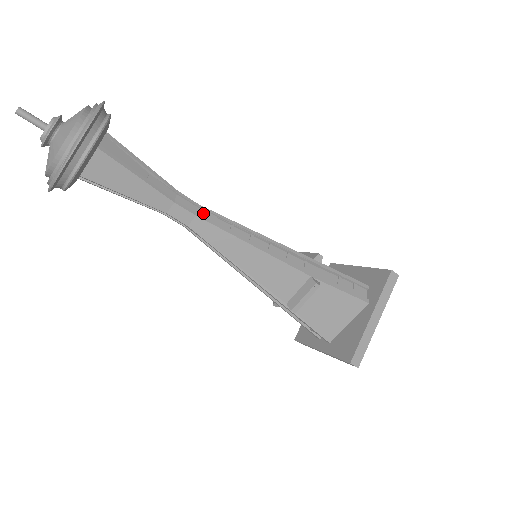
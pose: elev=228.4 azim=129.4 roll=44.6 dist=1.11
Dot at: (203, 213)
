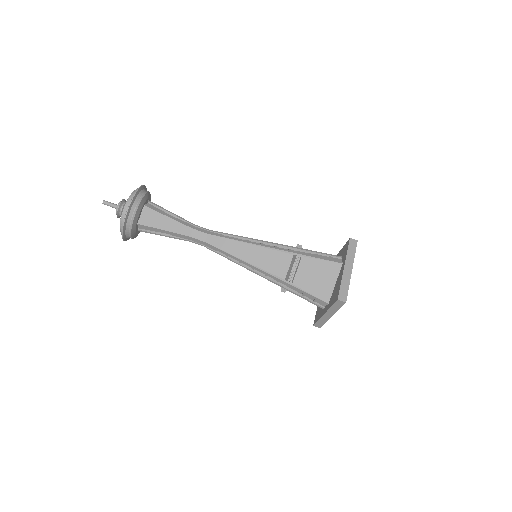
Dot at: (213, 233)
